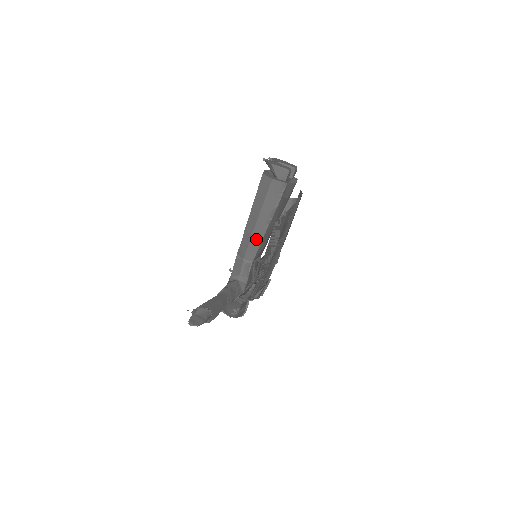
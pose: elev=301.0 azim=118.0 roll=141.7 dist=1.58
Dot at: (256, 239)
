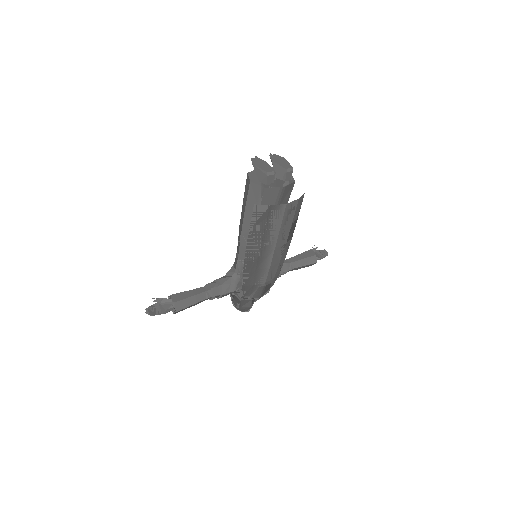
Dot at: (245, 240)
